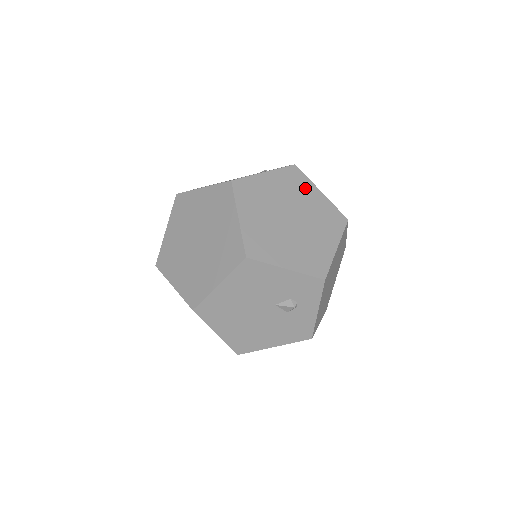
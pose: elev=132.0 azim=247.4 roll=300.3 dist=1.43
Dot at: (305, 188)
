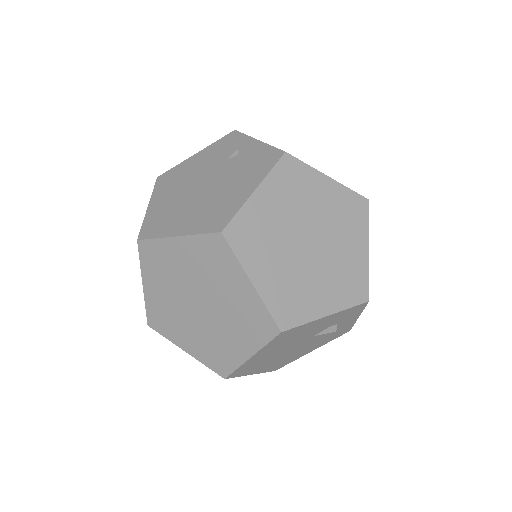
Dot at: (309, 184)
